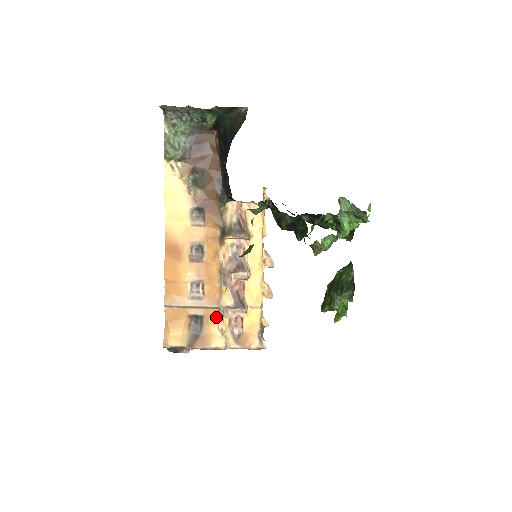
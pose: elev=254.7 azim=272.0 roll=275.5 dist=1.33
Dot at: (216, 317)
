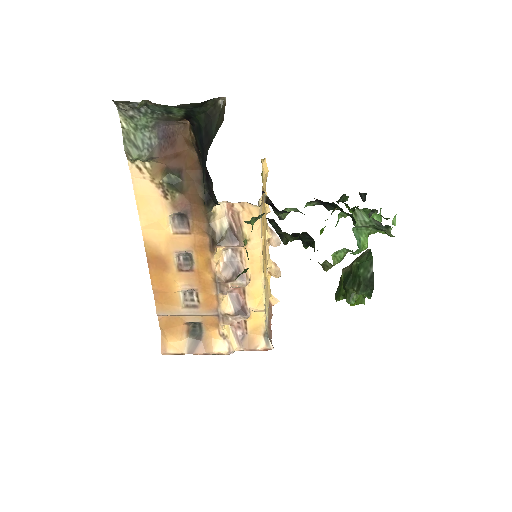
Dot at: (216, 323)
